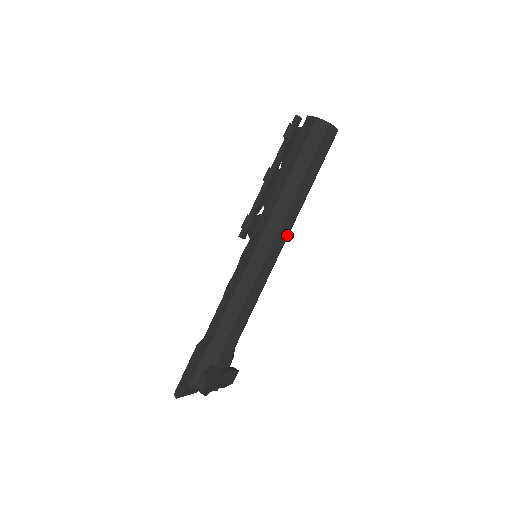
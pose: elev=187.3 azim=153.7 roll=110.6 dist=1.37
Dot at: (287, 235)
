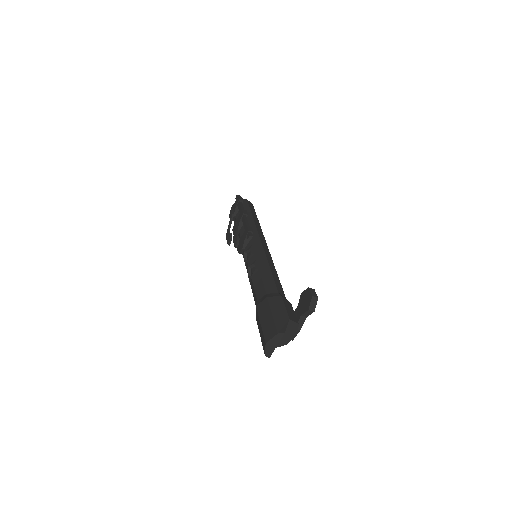
Dot at: occluded
